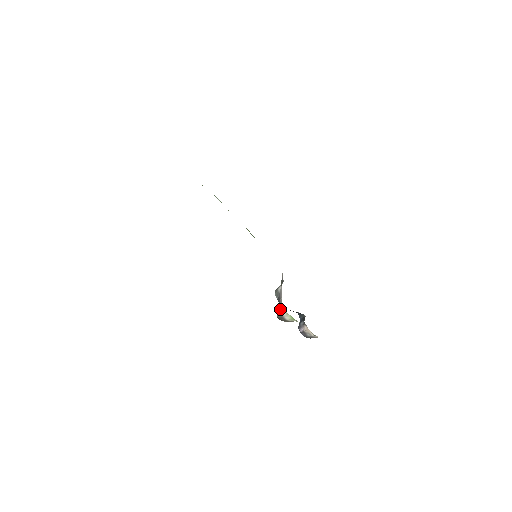
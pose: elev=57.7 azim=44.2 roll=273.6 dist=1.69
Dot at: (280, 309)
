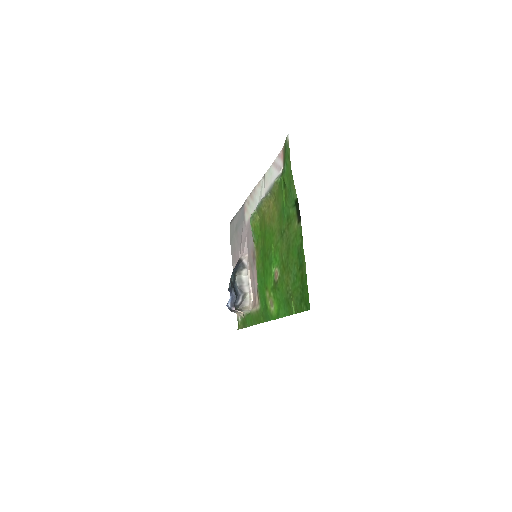
Dot at: (245, 306)
